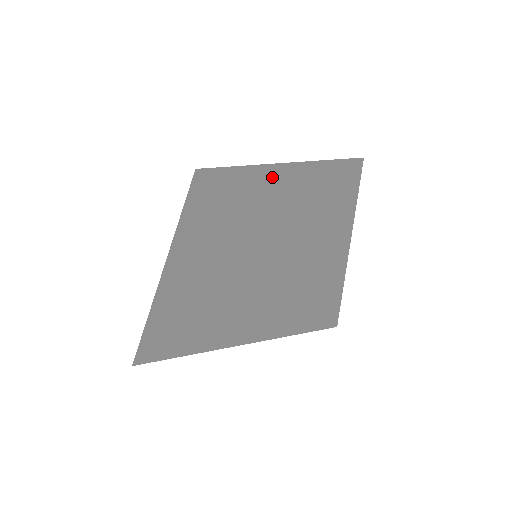
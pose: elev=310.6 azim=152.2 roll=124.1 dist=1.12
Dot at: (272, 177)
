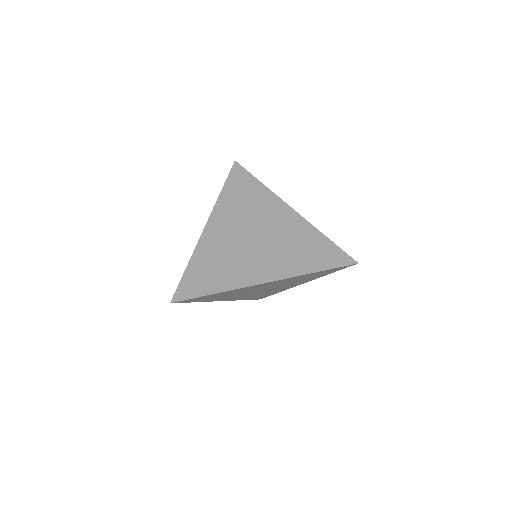
Dot at: (299, 227)
